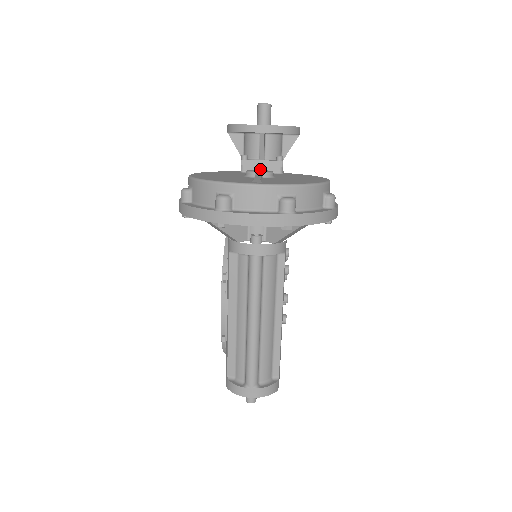
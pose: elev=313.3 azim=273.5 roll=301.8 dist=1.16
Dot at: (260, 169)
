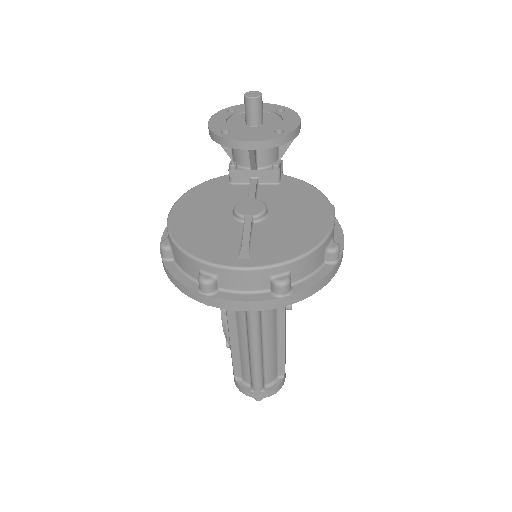
Dot at: (251, 194)
